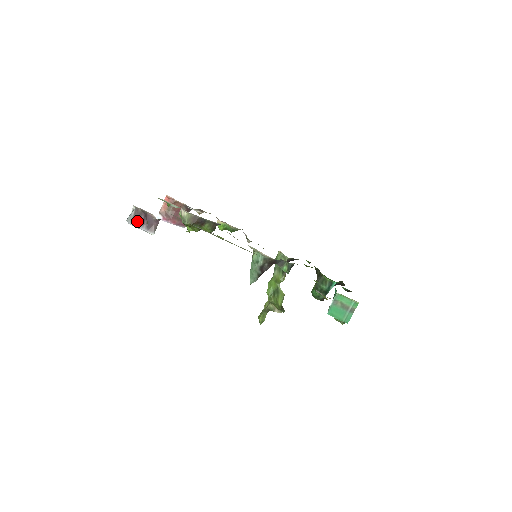
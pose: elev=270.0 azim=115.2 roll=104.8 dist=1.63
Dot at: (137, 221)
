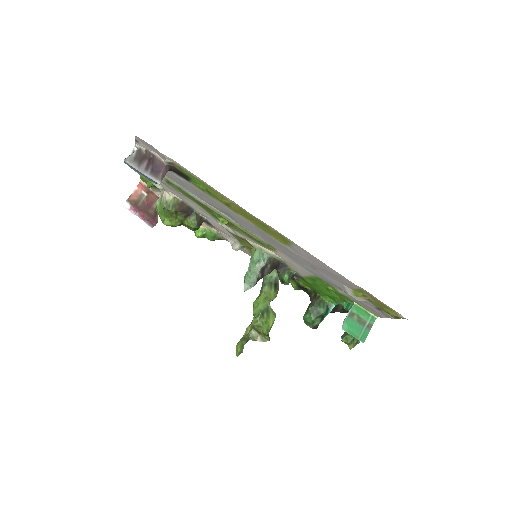
Dot at: (139, 163)
